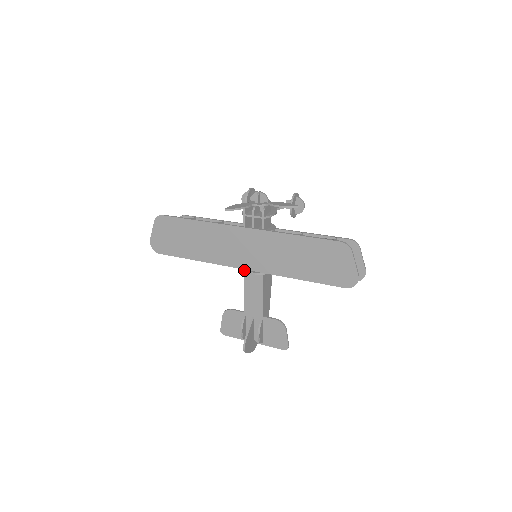
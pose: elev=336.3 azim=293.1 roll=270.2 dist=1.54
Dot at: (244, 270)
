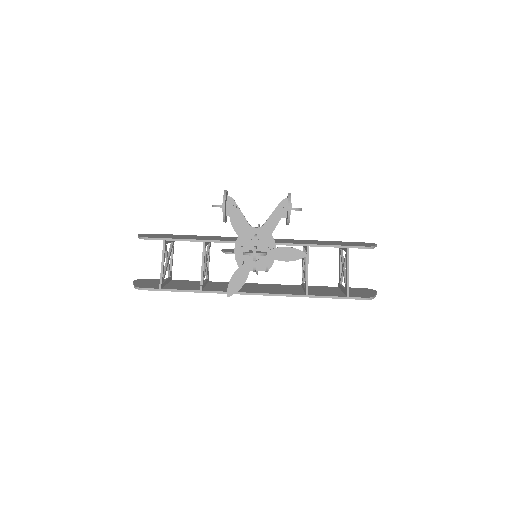
Dot at: occluded
